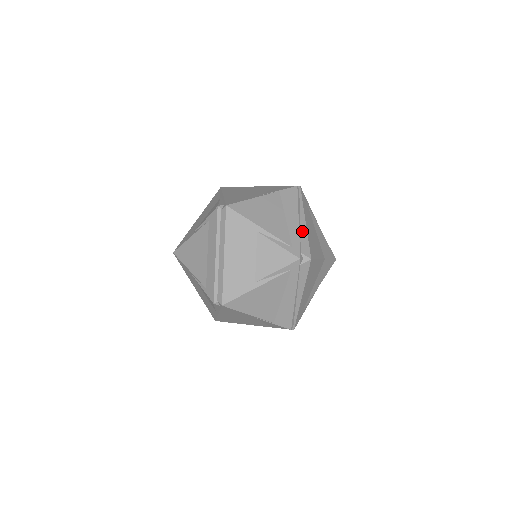
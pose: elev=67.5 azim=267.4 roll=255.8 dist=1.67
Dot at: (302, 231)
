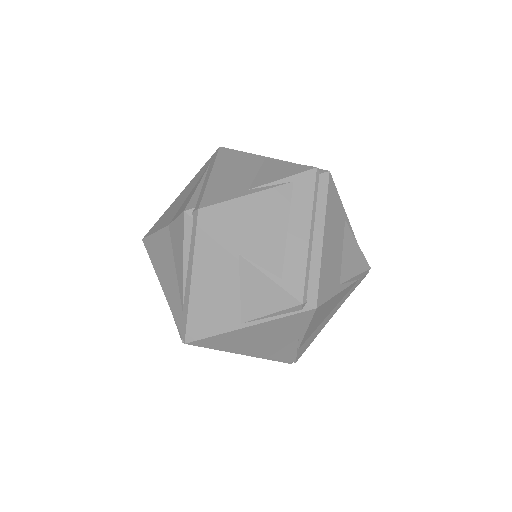
Dot at: occluded
